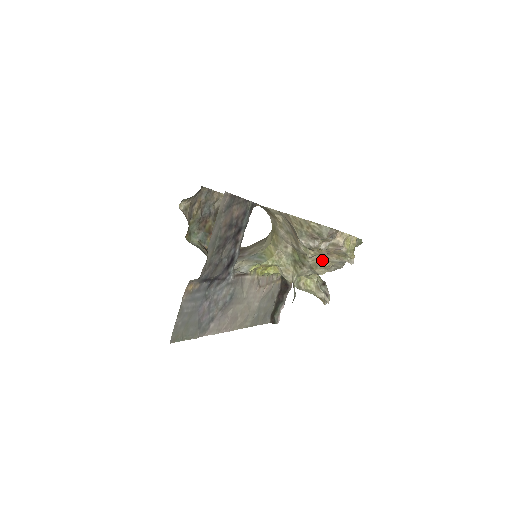
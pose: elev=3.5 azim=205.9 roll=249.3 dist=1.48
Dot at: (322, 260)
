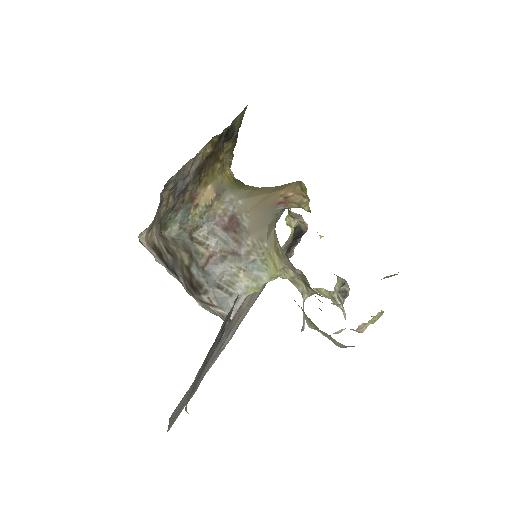
Dot at: occluded
